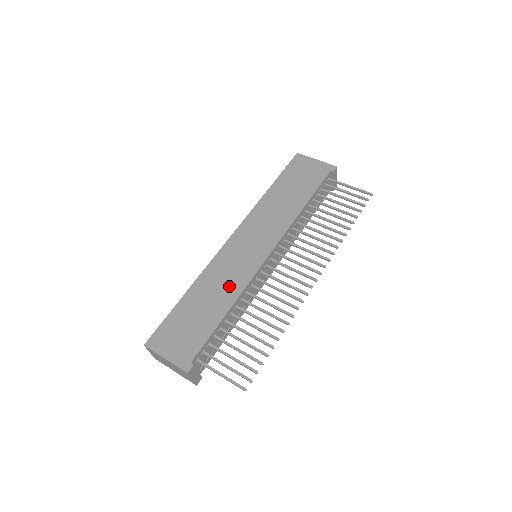
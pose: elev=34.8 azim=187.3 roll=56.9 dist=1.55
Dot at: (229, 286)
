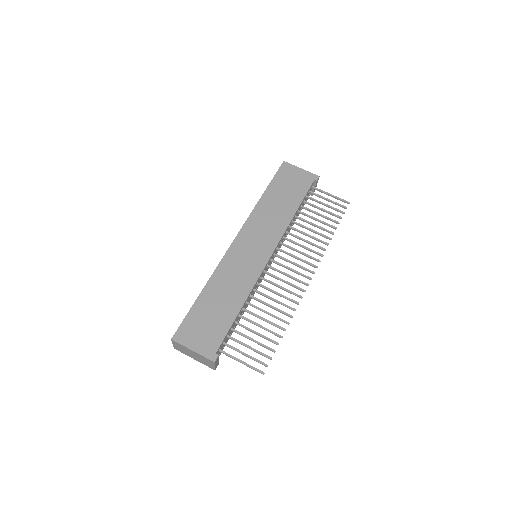
Dot at: (240, 285)
